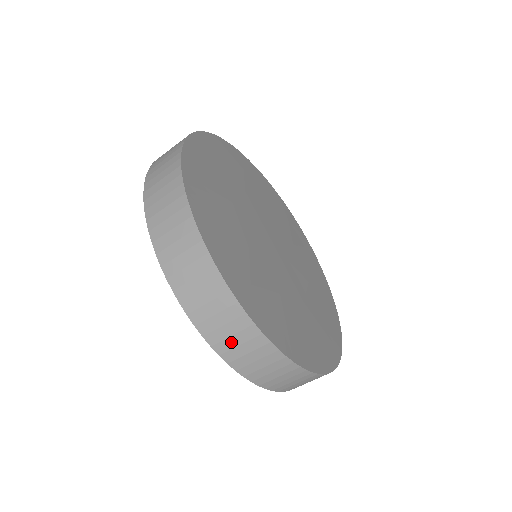
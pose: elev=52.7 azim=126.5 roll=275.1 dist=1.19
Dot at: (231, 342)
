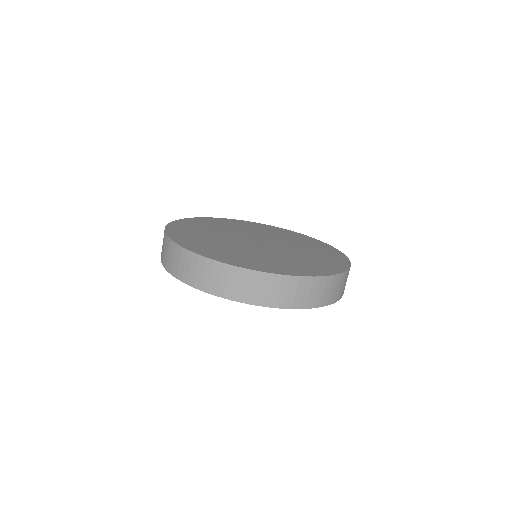
Dot at: (169, 259)
